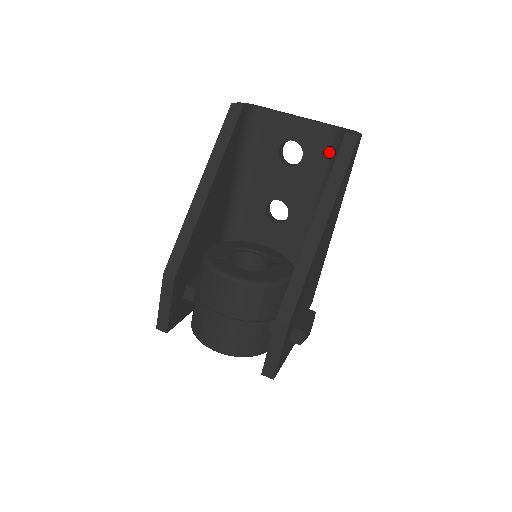
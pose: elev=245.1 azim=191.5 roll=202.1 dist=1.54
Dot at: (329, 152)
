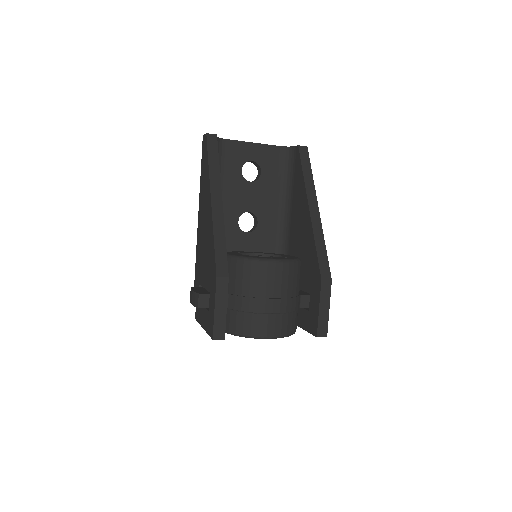
Dot at: (280, 165)
